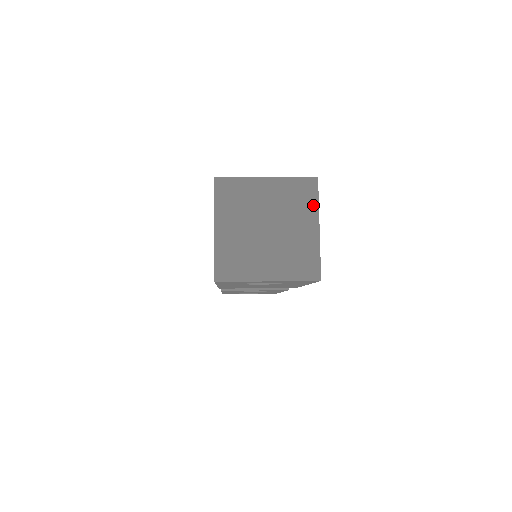
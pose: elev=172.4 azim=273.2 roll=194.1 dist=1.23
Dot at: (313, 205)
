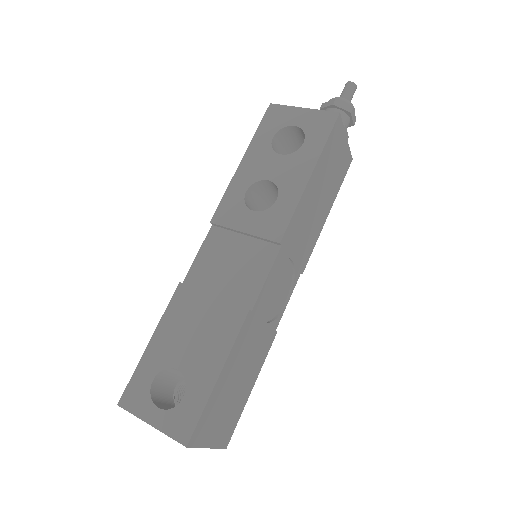
Dot at: (195, 446)
